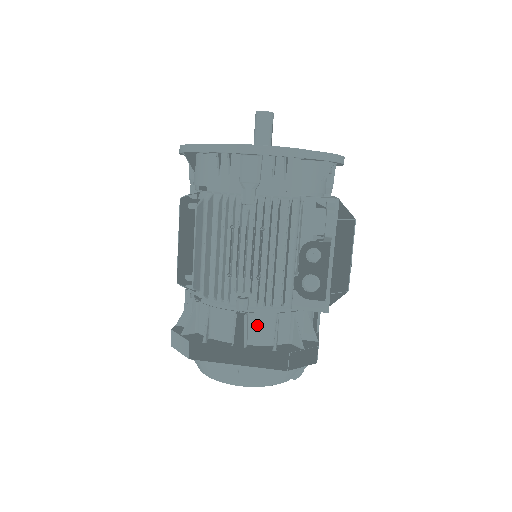
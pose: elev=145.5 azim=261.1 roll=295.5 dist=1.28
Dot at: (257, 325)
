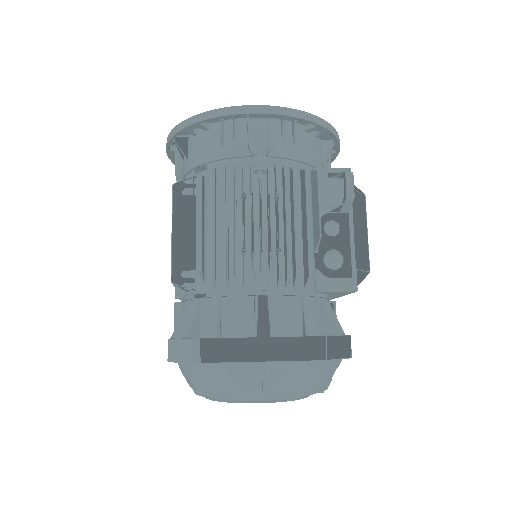
Dot at: (281, 311)
